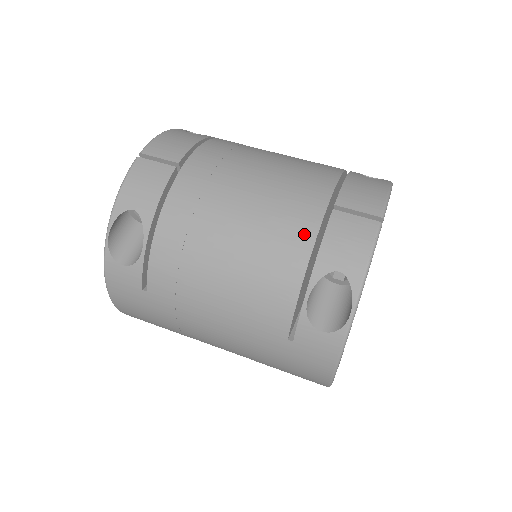
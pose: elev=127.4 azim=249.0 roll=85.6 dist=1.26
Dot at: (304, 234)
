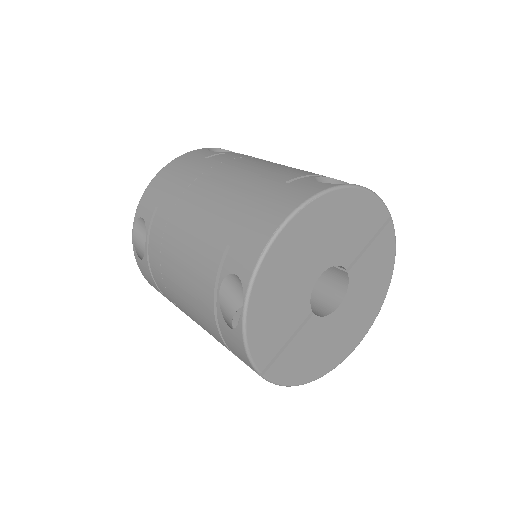
Dot at: occluded
